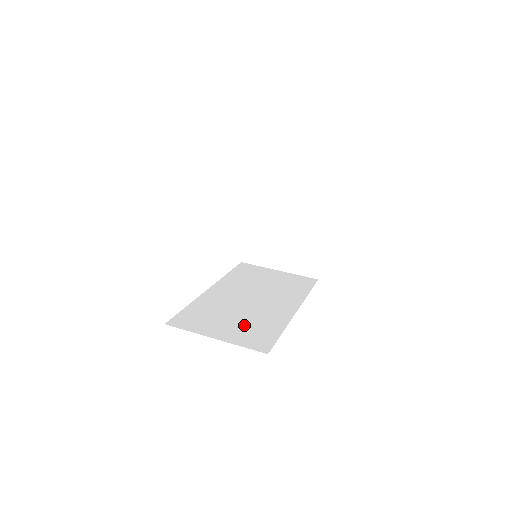
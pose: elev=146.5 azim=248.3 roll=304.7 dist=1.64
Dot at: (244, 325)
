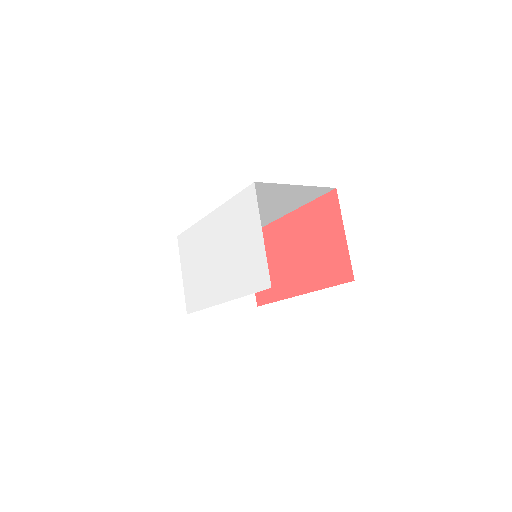
Dot at: occluded
